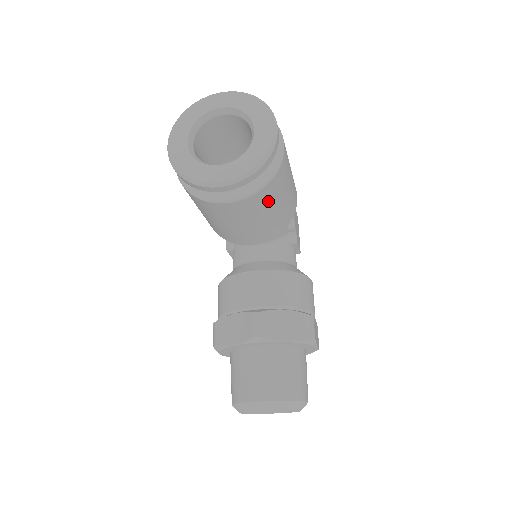
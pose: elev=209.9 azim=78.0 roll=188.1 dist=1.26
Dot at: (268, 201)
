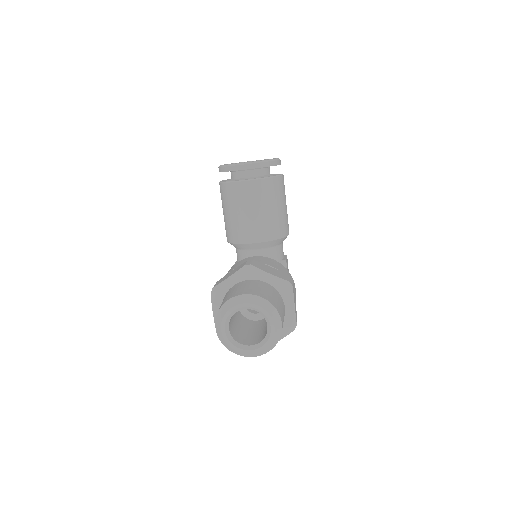
Dot at: (270, 194)
